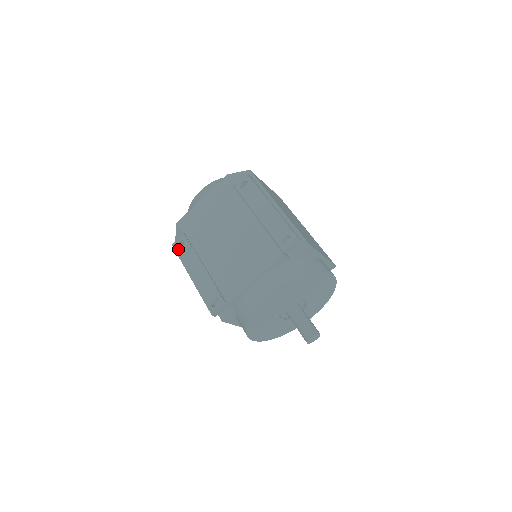
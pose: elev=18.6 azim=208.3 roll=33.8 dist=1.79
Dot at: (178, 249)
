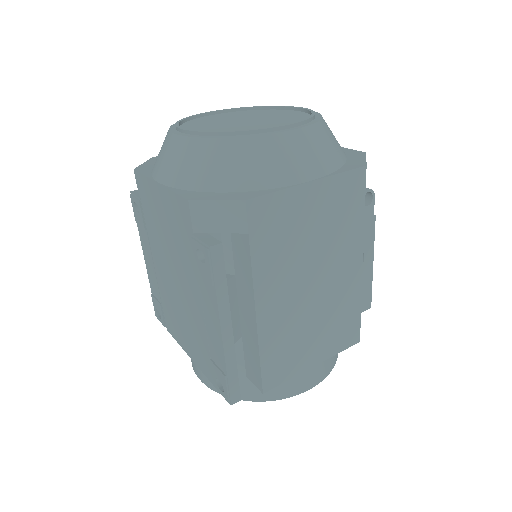
Dot at: (134, 209)
